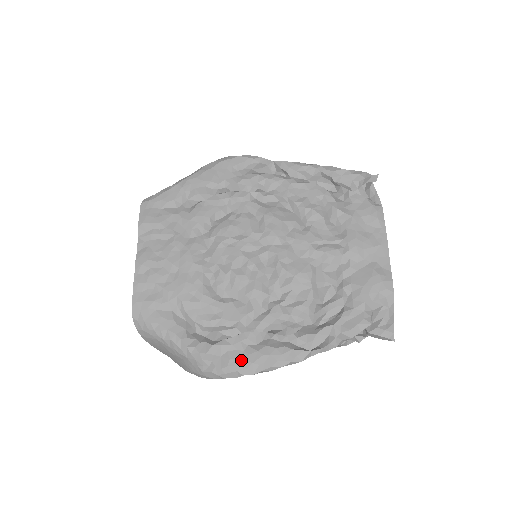
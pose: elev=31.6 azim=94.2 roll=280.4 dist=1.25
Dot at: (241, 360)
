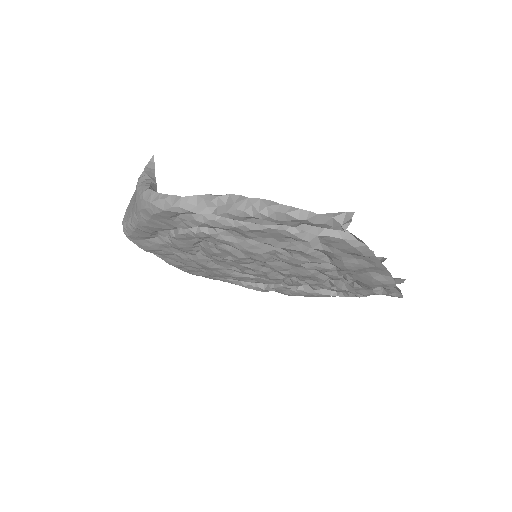
Dot at: (289, 295)
